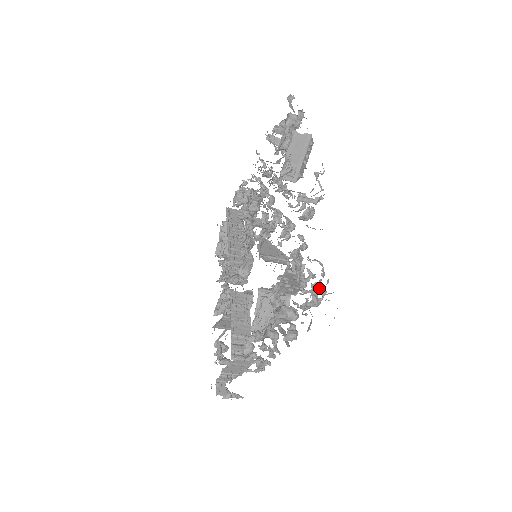
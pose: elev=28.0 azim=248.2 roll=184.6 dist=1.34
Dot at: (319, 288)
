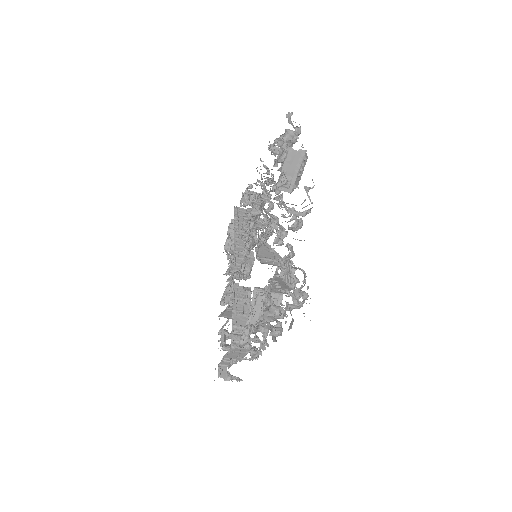
Dot at: (301, 293)
